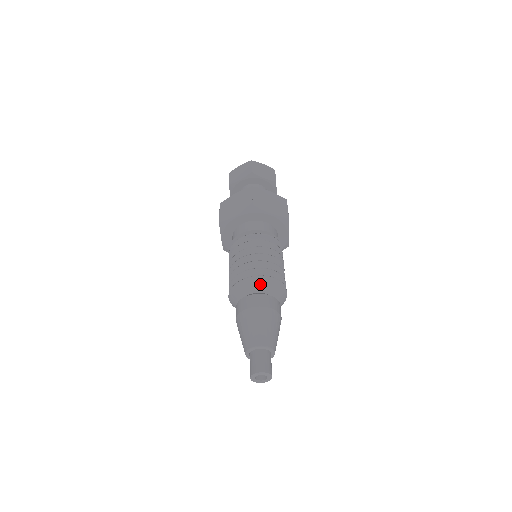
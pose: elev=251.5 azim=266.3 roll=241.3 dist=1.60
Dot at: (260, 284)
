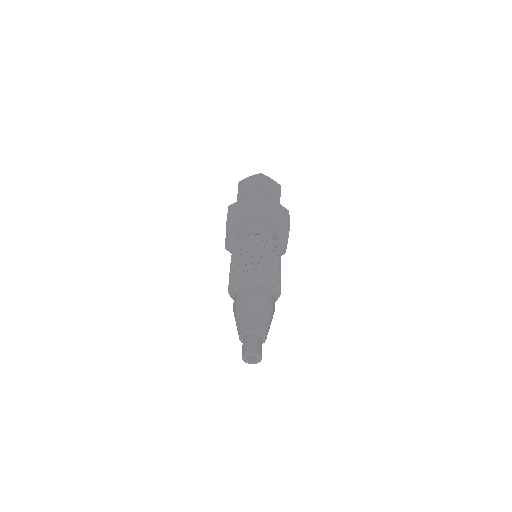
Dot at: (260, 277)
